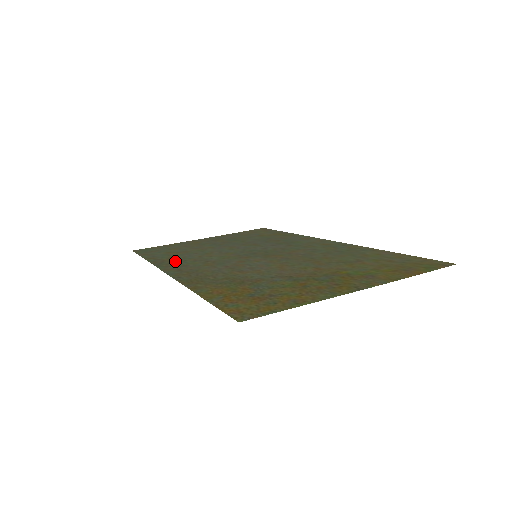
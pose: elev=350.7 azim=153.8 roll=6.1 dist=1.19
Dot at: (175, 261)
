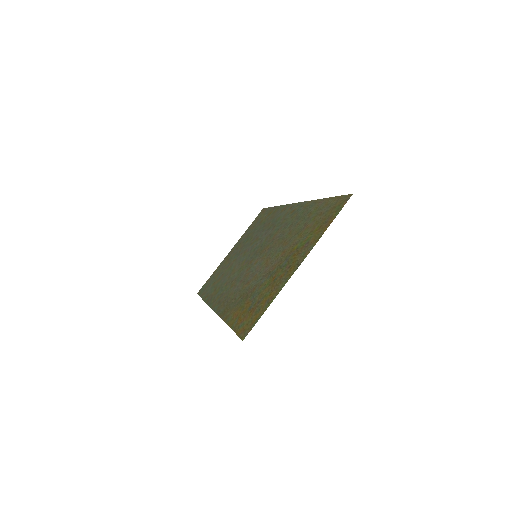
Dot at: (217, 292)
